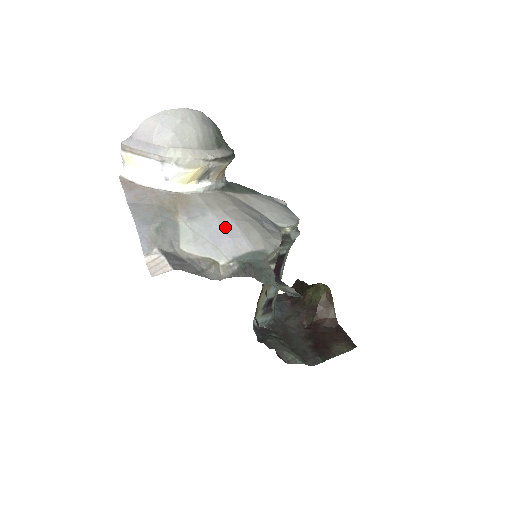
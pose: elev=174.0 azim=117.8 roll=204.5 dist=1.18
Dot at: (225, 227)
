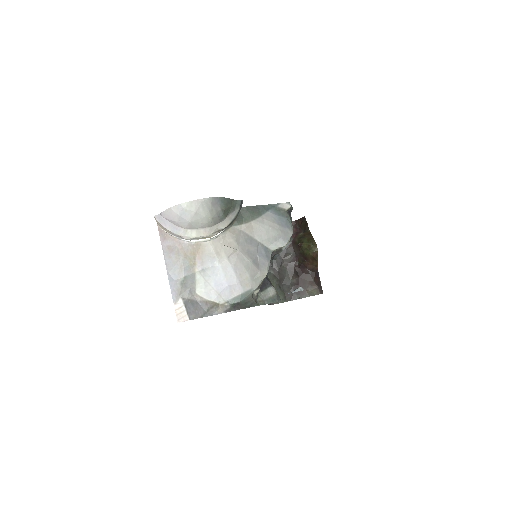
Dot at: (226, 276)
